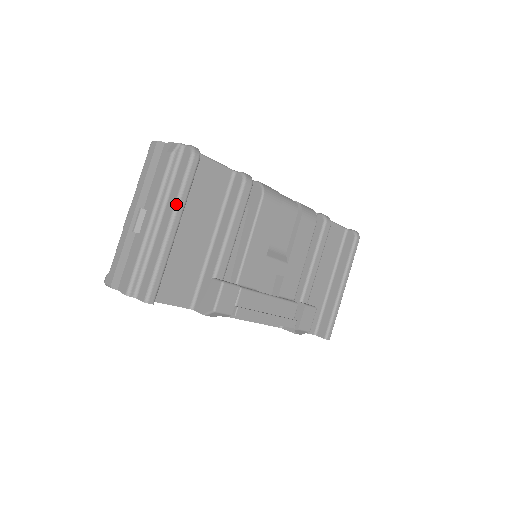
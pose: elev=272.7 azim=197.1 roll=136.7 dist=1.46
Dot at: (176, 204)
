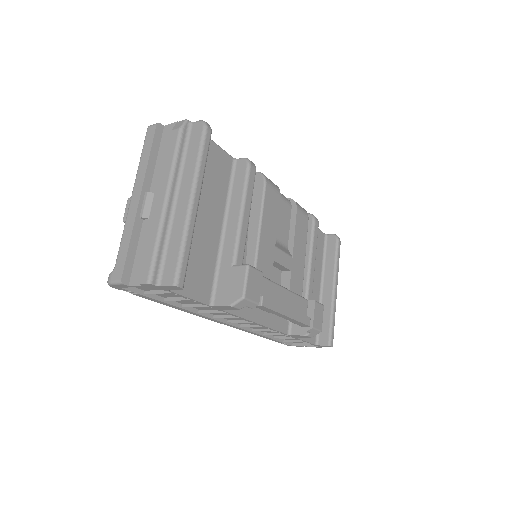
Dot at: (195, 176)
